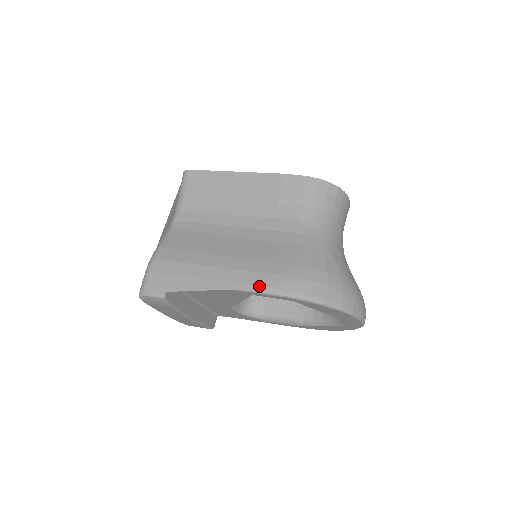
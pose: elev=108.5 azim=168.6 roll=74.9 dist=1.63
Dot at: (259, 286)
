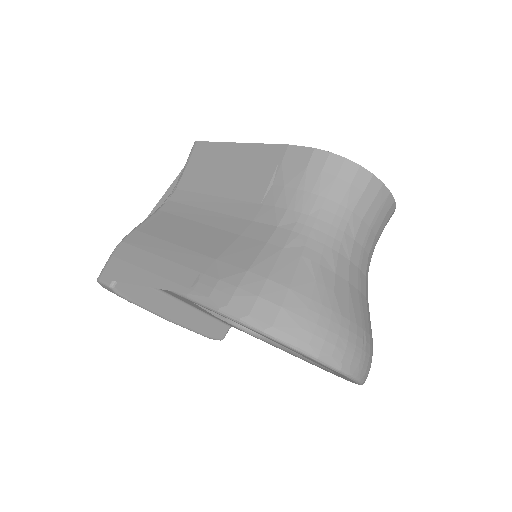
Dot at: (193, 291)
